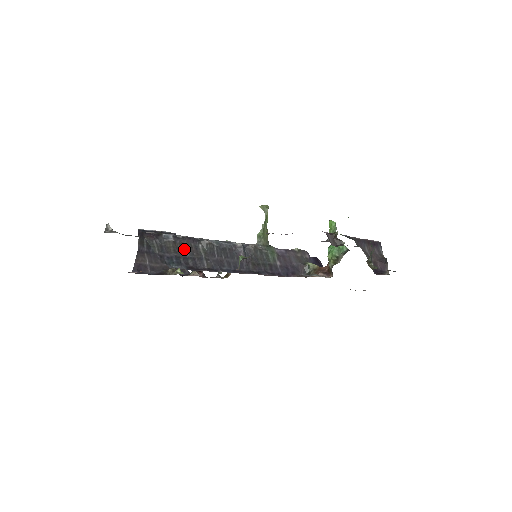
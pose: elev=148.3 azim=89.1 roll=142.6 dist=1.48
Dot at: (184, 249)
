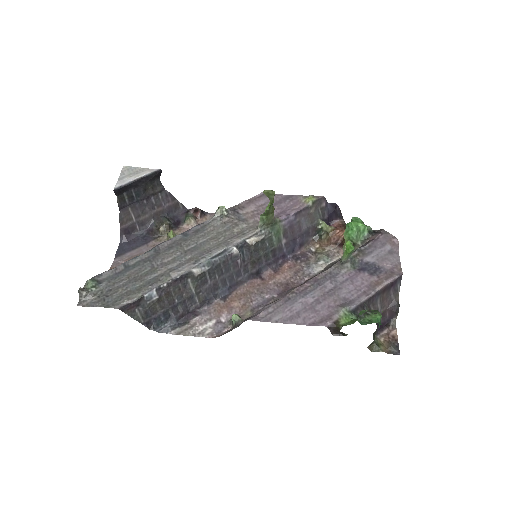
Dot at: (171, 297)
